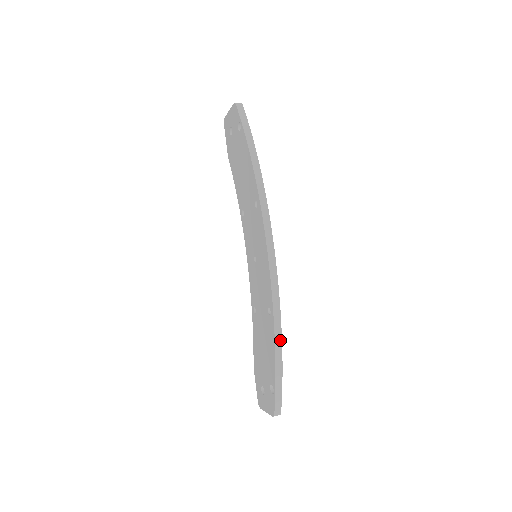
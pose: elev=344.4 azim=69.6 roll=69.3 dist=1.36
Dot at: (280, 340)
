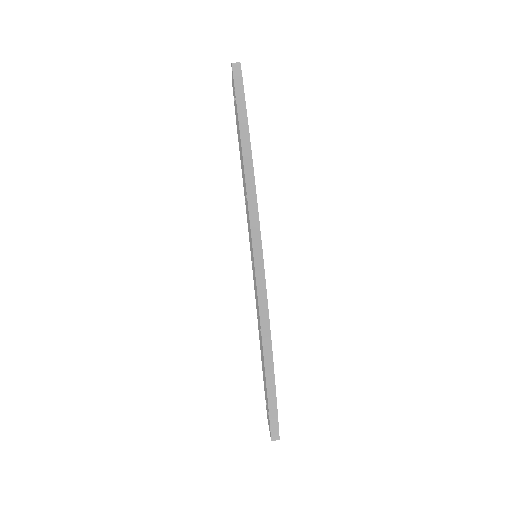
Dot at: (271, 363)
